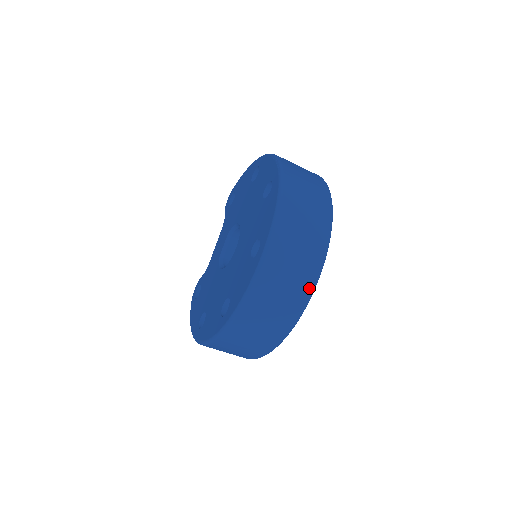
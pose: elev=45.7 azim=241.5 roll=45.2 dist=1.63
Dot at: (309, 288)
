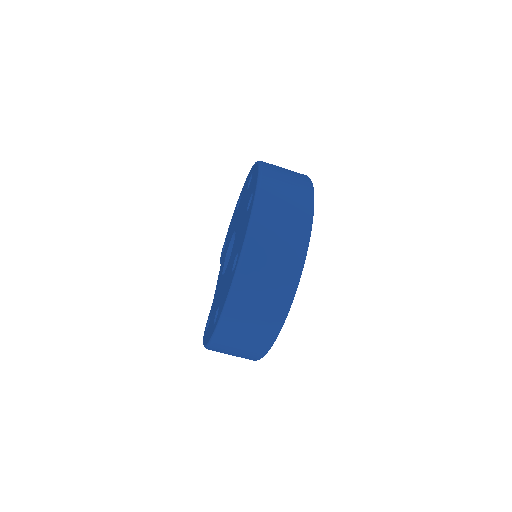
Dot at: (307, 214)
